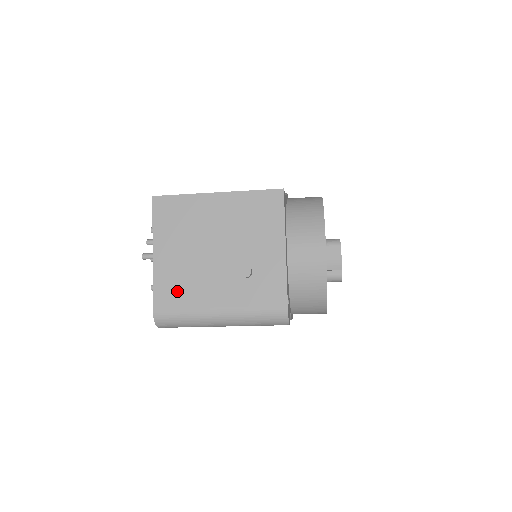
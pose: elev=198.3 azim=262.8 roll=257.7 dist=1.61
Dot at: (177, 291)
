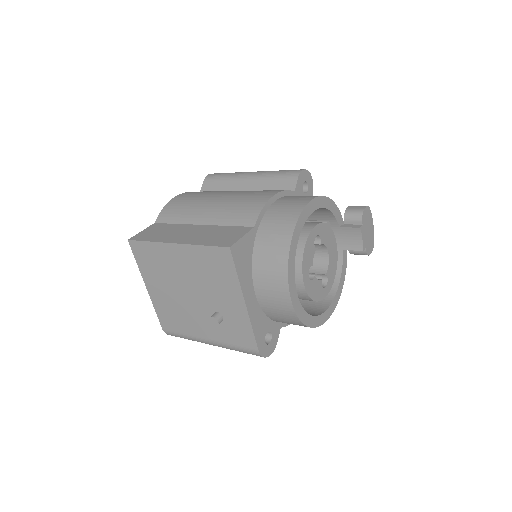
Dot at: (173, 320)
